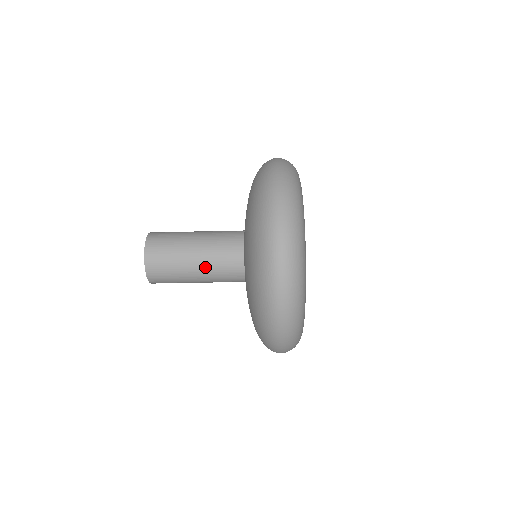
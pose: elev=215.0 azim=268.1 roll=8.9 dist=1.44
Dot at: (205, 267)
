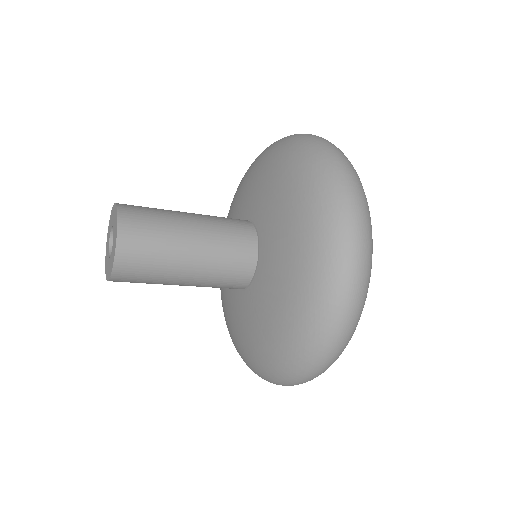
Dot at: (202, 272)
